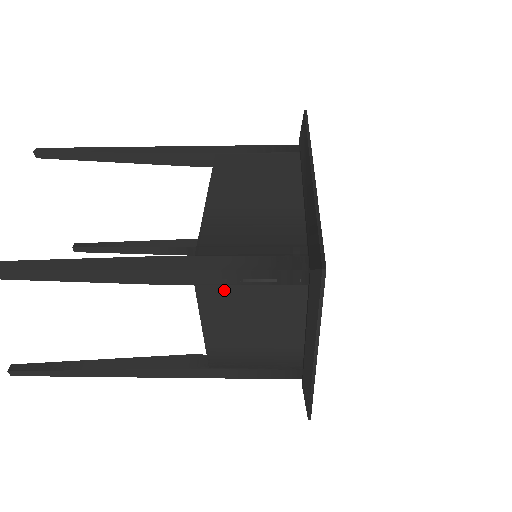
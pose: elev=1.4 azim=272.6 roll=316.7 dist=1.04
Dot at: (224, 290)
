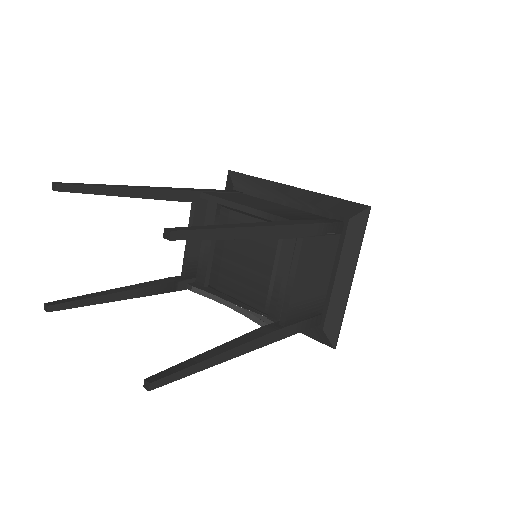
Dot at: (313, 242)
